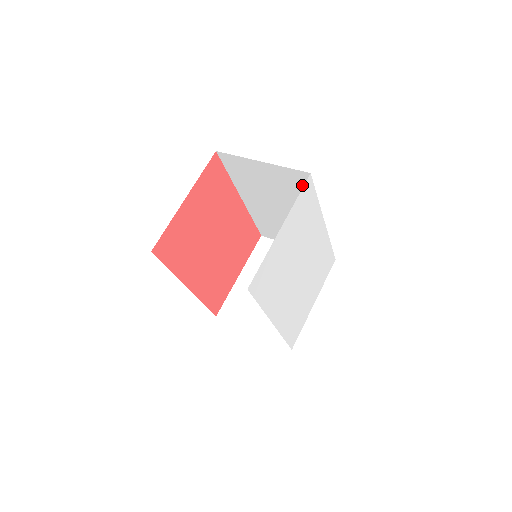
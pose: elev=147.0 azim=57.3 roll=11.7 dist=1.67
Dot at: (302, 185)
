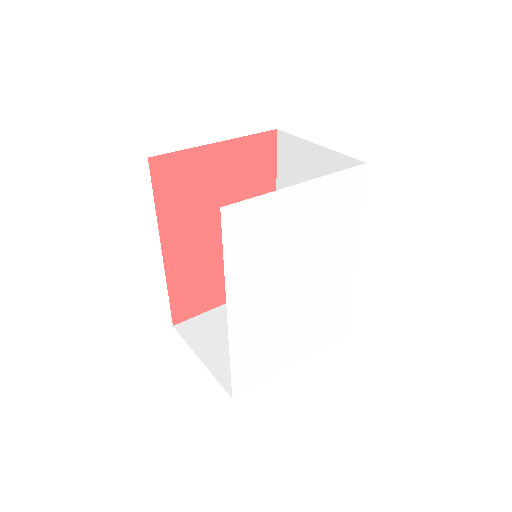
Dot at: occluded
